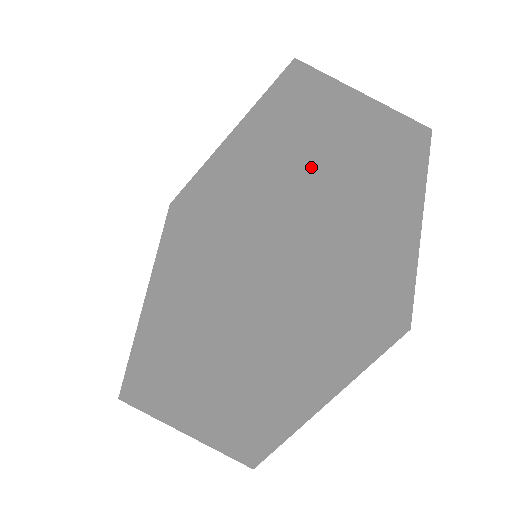
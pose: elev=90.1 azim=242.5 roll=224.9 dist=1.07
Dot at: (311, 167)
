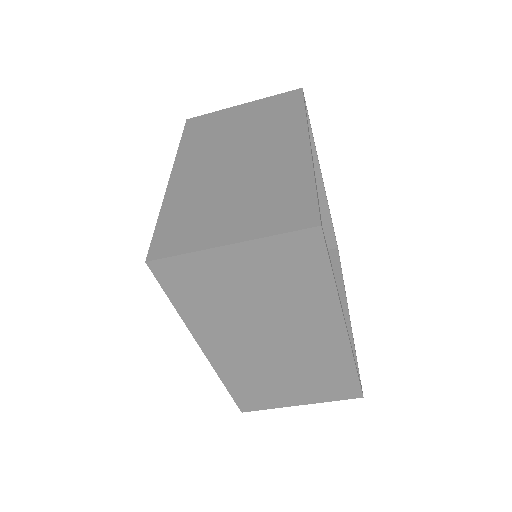
Dot at: (222, 179)
